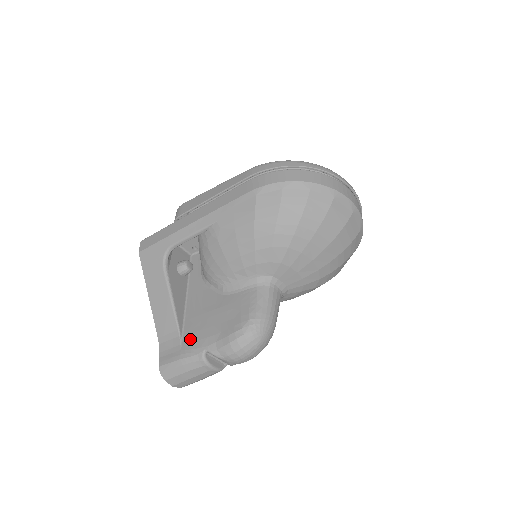
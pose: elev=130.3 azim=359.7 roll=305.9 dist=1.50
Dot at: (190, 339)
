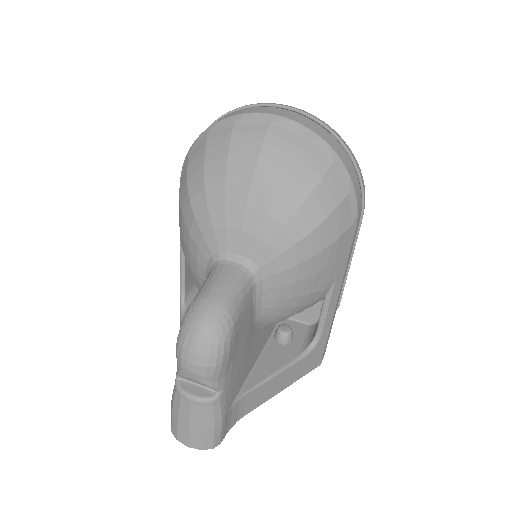
Dot at: occluded
